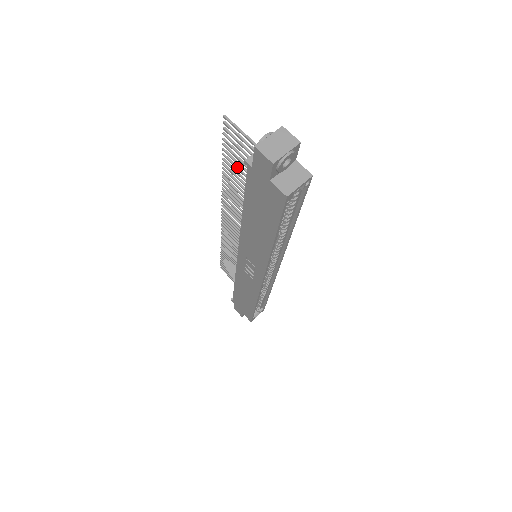
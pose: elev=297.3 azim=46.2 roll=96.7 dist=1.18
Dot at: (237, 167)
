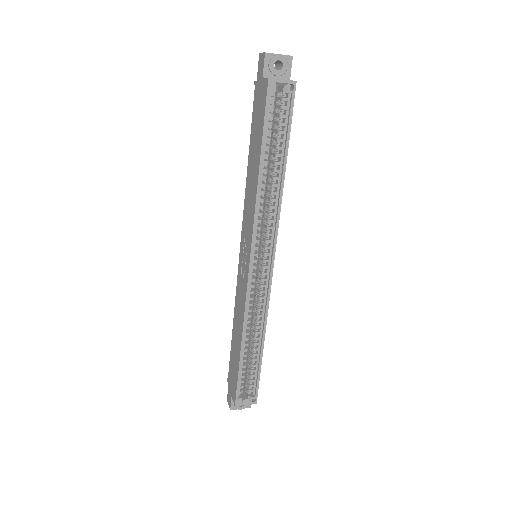
Dot at: occluded
